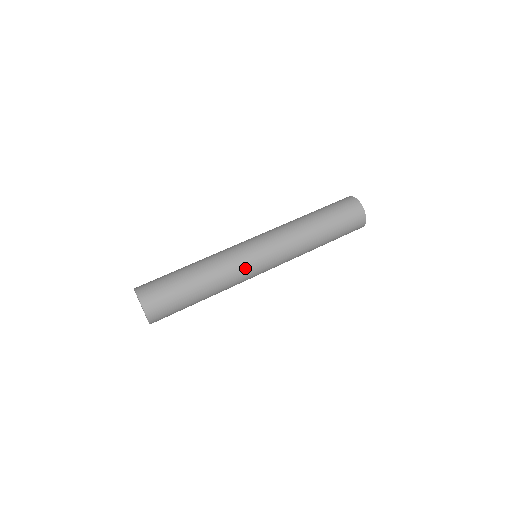
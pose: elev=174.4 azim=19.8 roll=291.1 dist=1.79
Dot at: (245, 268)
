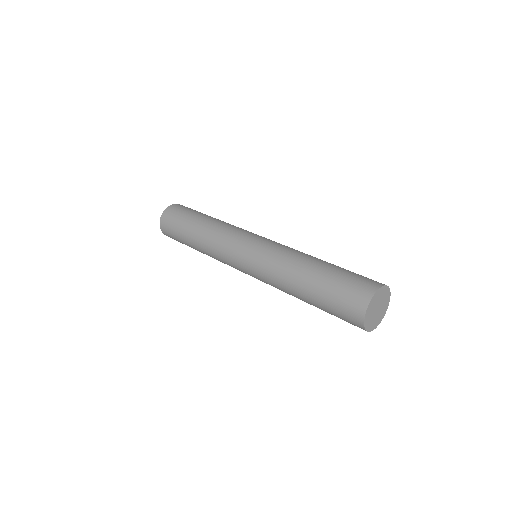
Dot at: (228, 246)
